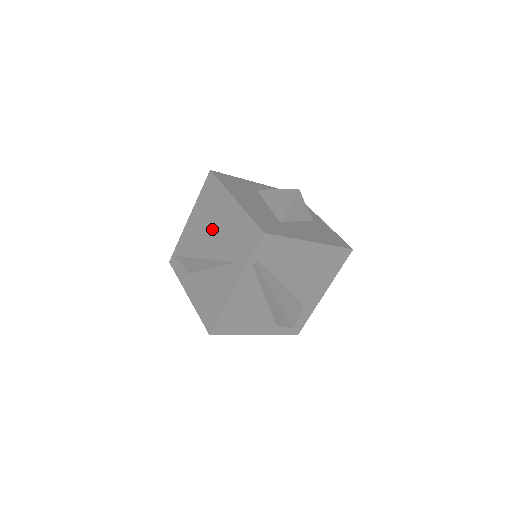
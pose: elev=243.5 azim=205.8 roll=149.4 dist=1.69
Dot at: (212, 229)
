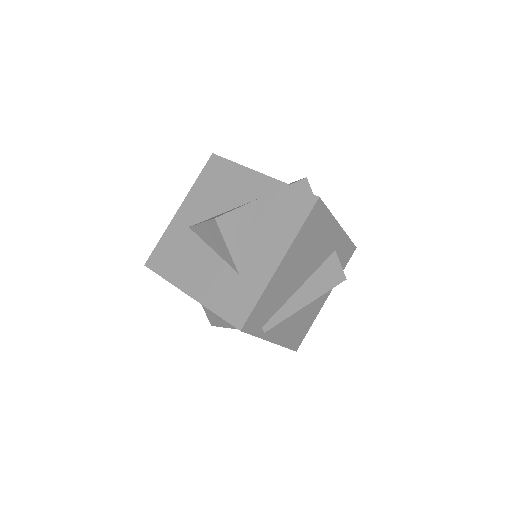
Dot at: occluded
